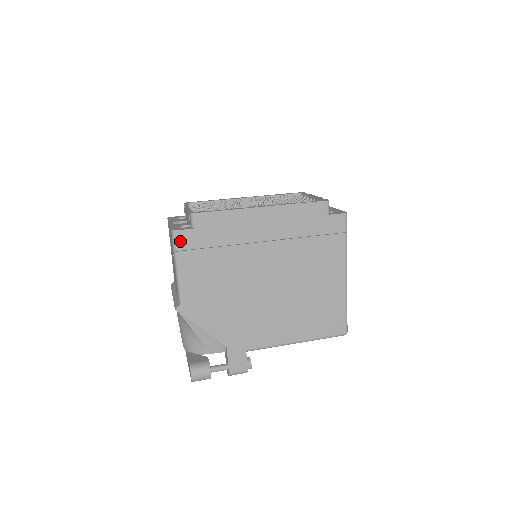
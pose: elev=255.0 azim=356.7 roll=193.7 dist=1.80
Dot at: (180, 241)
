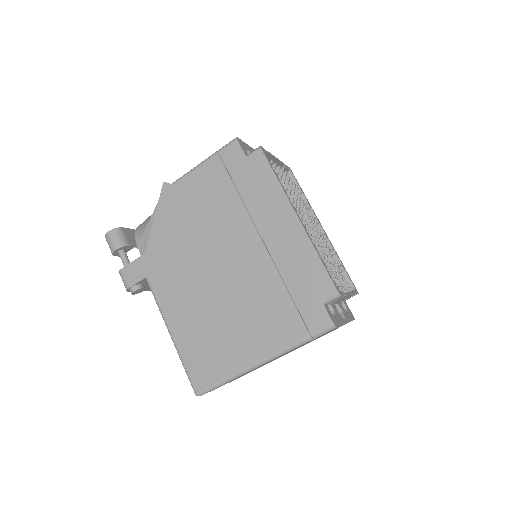
Dot at: (229, 150)
